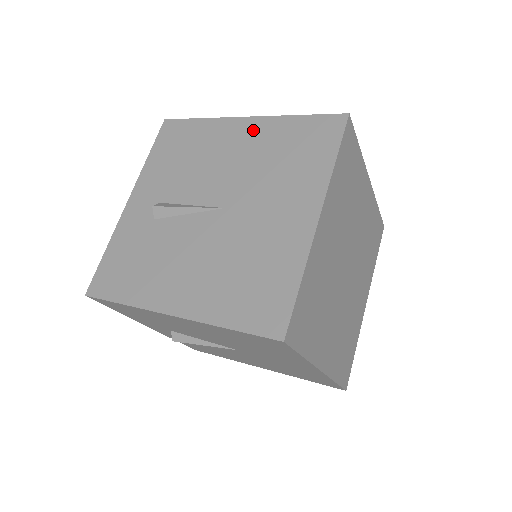
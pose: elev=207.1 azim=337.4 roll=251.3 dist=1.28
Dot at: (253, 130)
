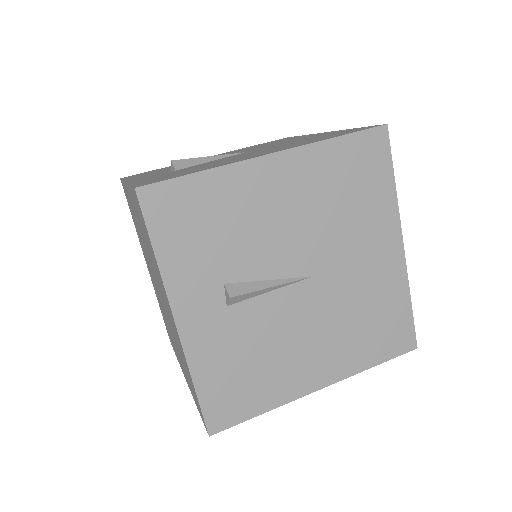
Dot at: occluded
